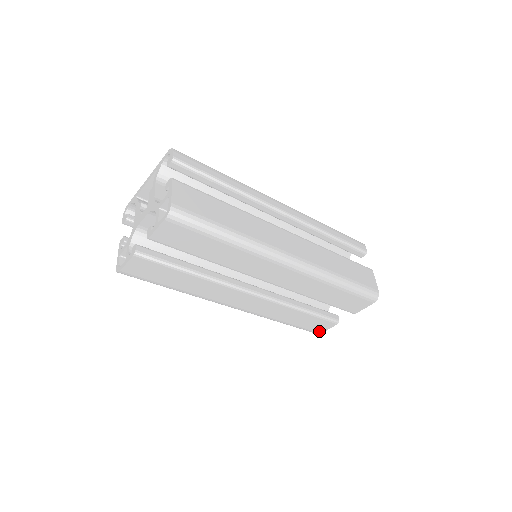
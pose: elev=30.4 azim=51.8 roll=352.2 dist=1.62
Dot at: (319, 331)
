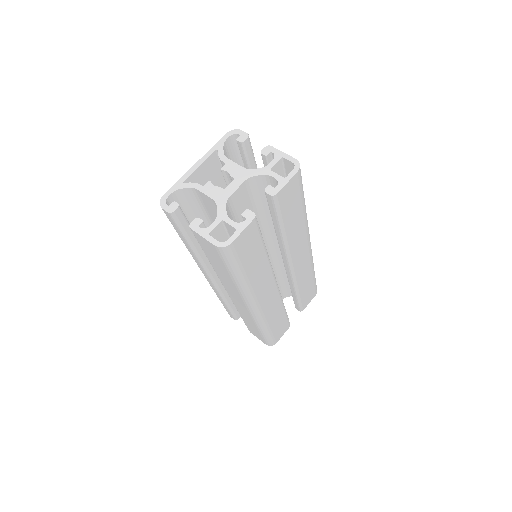
Dot at: (277, 339)
